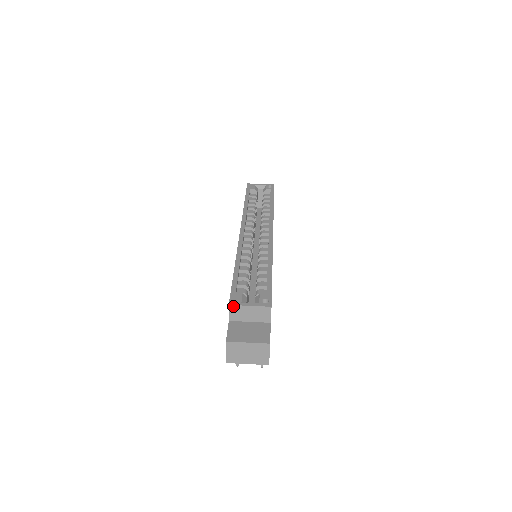
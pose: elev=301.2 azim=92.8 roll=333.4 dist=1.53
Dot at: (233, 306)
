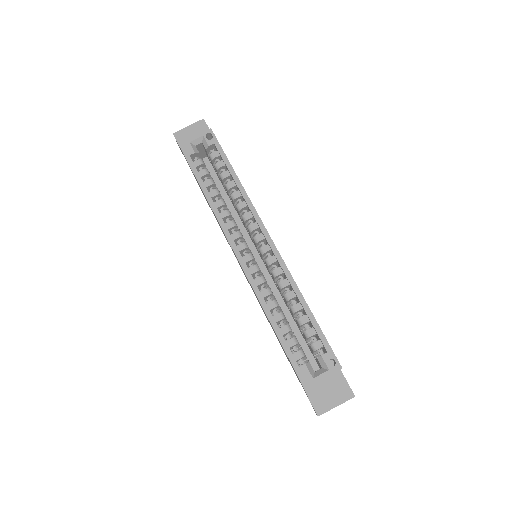
Dot at: occluded
